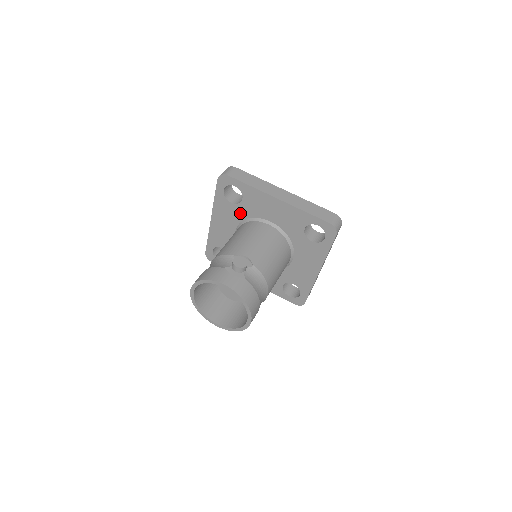
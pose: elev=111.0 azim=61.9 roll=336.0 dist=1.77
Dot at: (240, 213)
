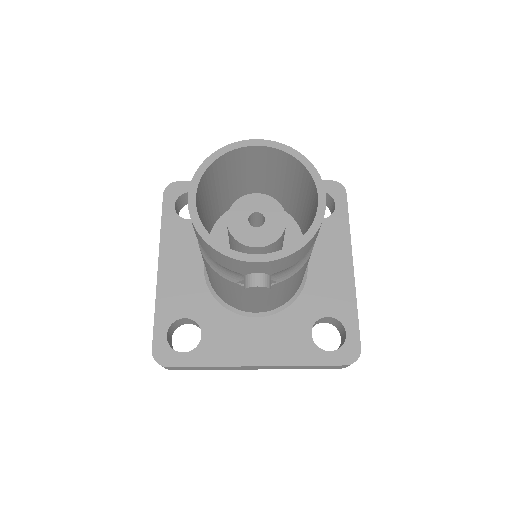
Dot at: occluded
